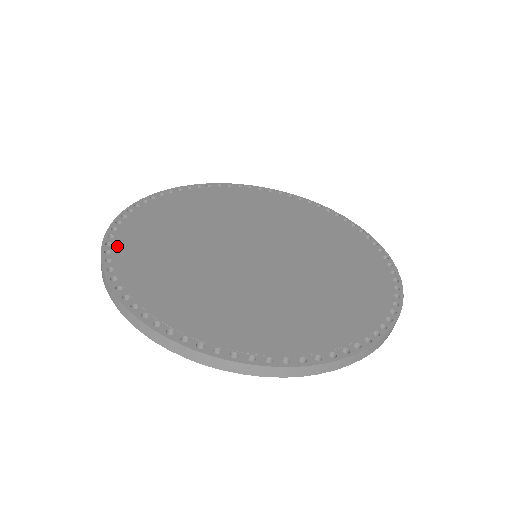
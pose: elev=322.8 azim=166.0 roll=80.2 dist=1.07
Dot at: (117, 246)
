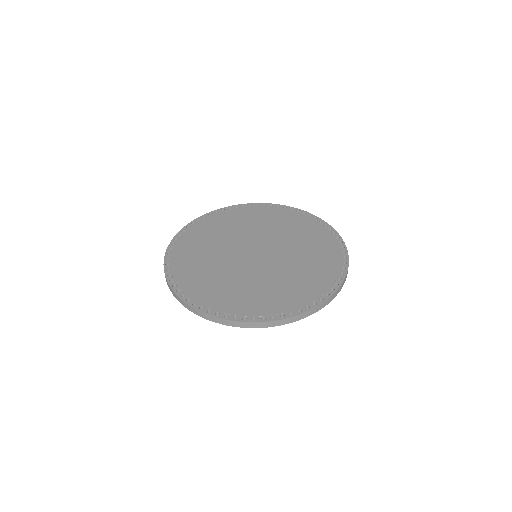
Dot at: (188, 294)
